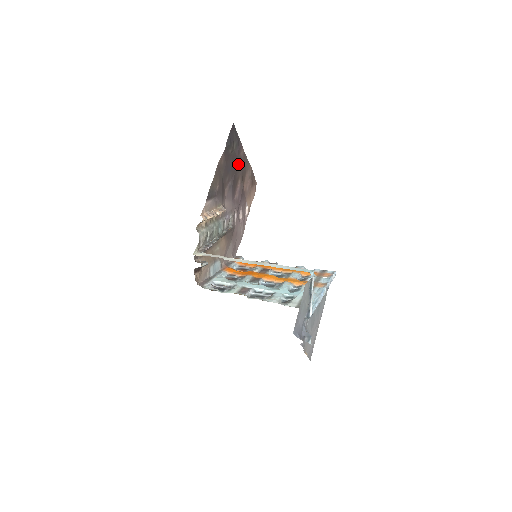
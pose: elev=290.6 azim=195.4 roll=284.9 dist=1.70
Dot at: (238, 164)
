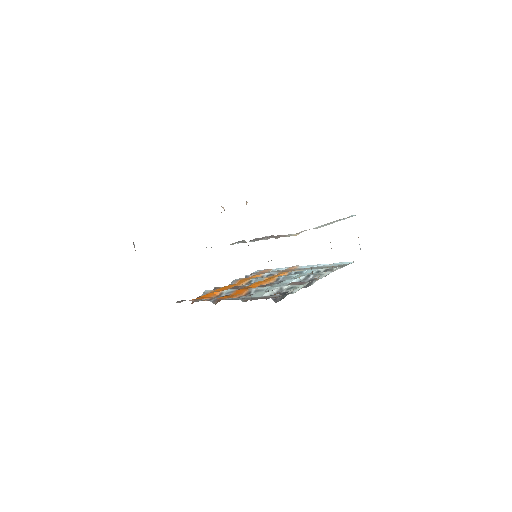
Dot at: occluded
